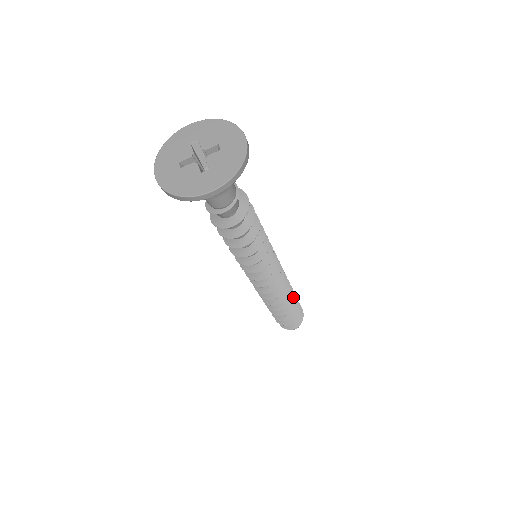
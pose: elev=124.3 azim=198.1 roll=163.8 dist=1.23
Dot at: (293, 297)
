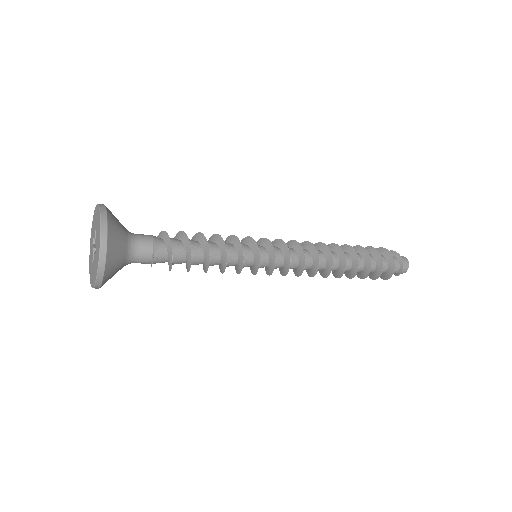
Dot at: (355, 269)
